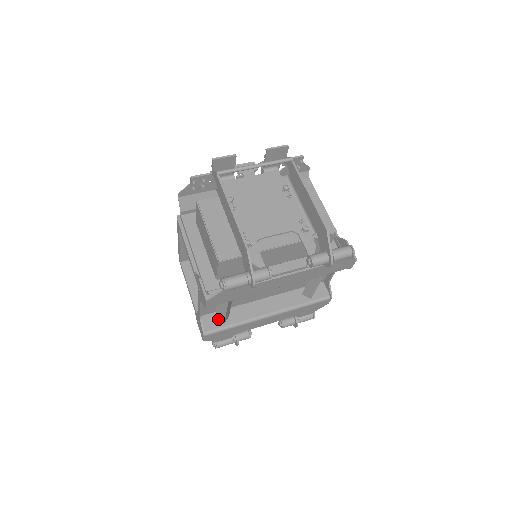
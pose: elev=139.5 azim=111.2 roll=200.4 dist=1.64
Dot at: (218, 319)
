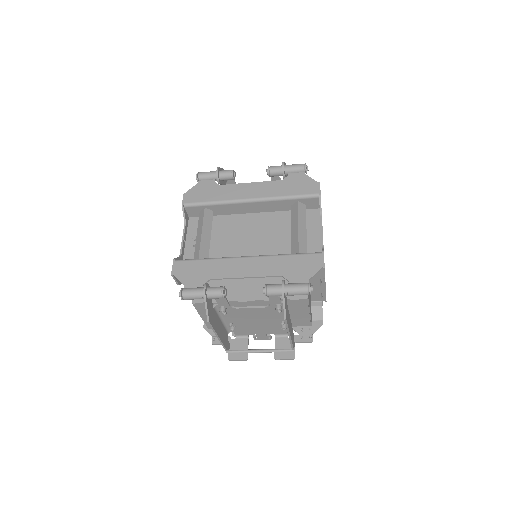
Dot at: occluded
